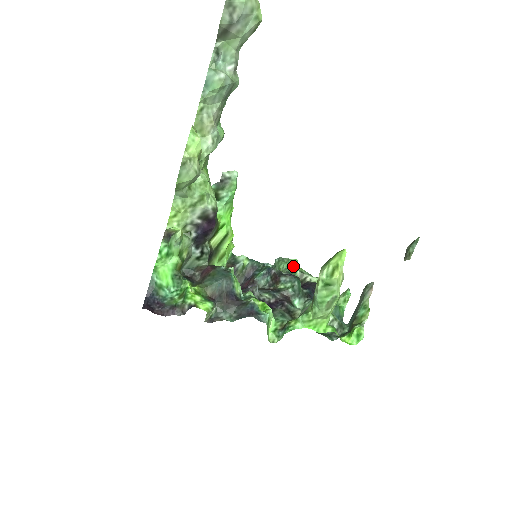
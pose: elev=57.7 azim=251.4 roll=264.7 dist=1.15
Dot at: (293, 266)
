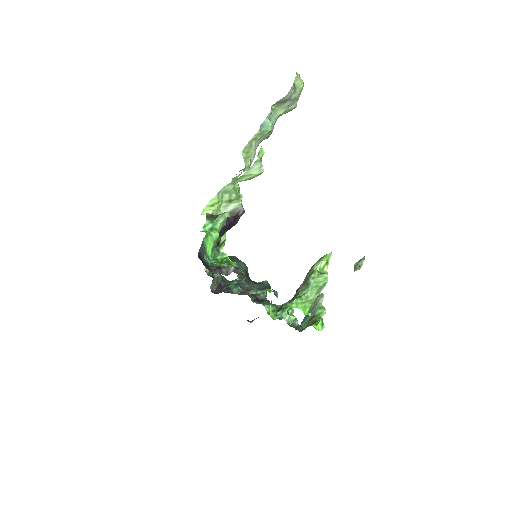
Dot at: occluded
